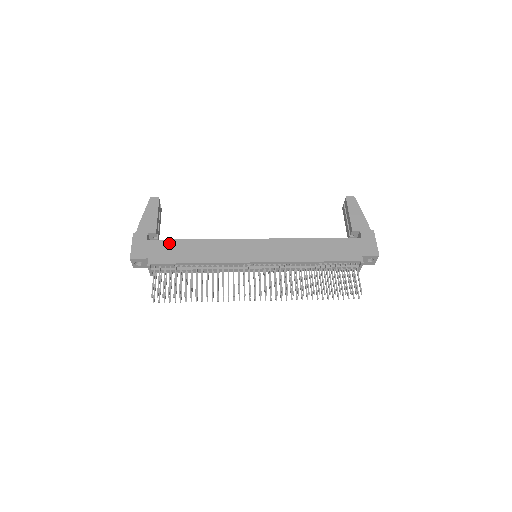
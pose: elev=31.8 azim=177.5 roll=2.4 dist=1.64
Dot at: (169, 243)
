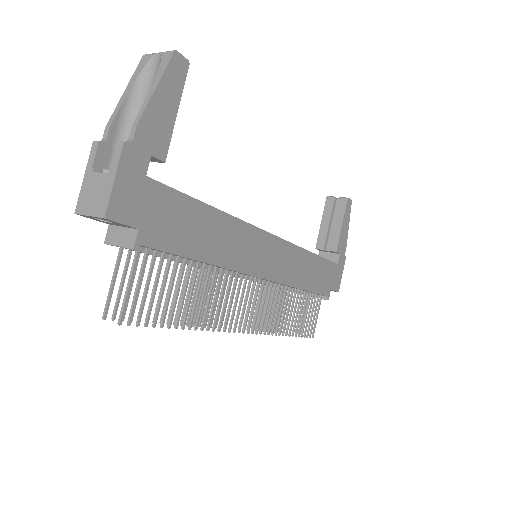
Dot at: (180, 201)
